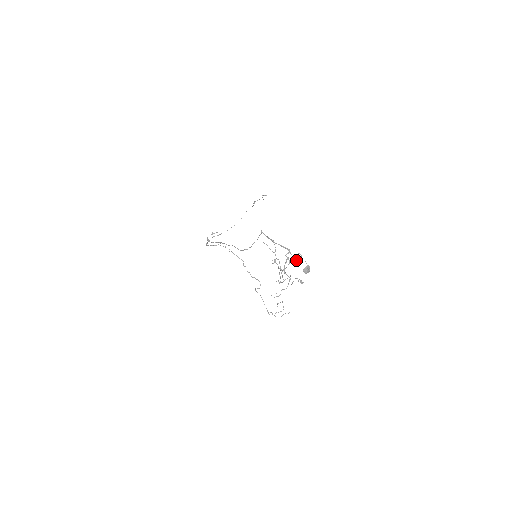
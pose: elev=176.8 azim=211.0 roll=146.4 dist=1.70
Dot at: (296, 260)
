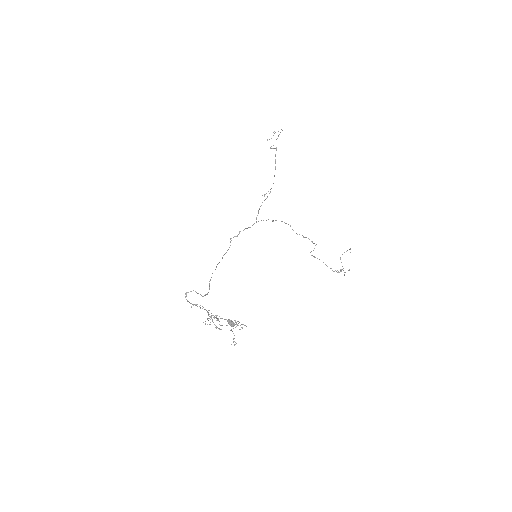
Dot at: occluded
